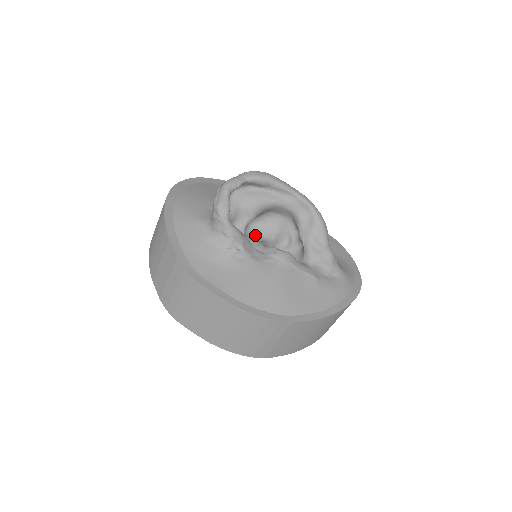
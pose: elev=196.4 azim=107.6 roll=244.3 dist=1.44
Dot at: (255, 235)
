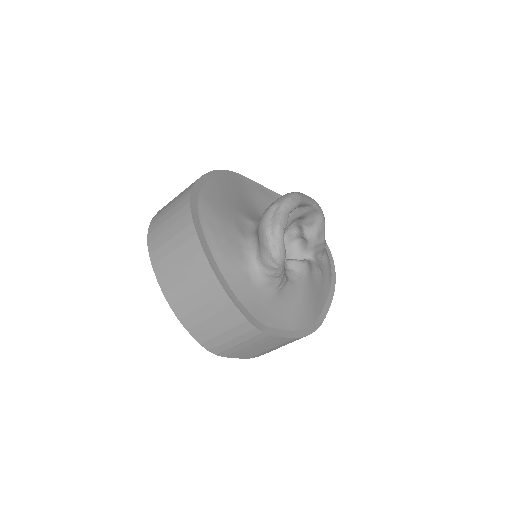
Dot at: occluded
